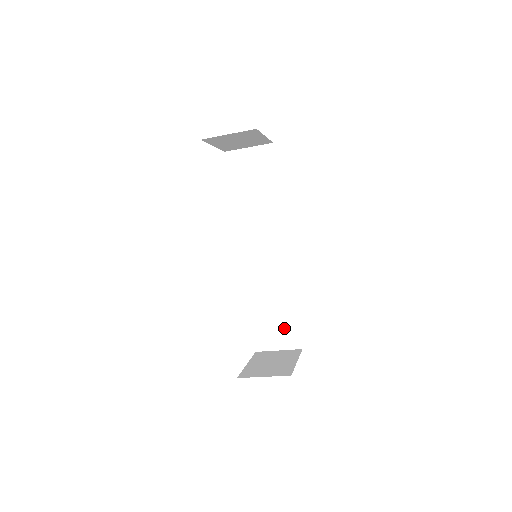
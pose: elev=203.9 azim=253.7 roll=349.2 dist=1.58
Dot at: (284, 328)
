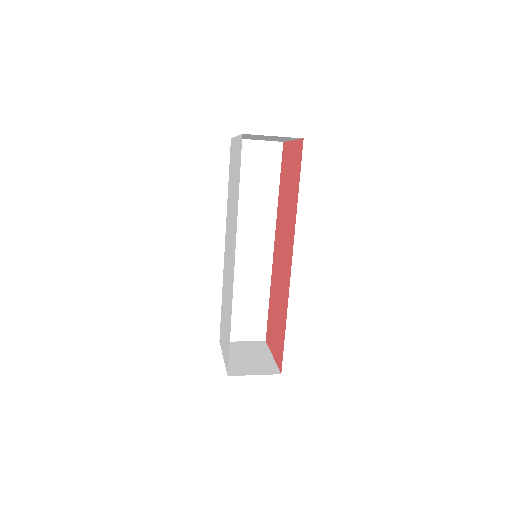
Dot at: (253, 321)
